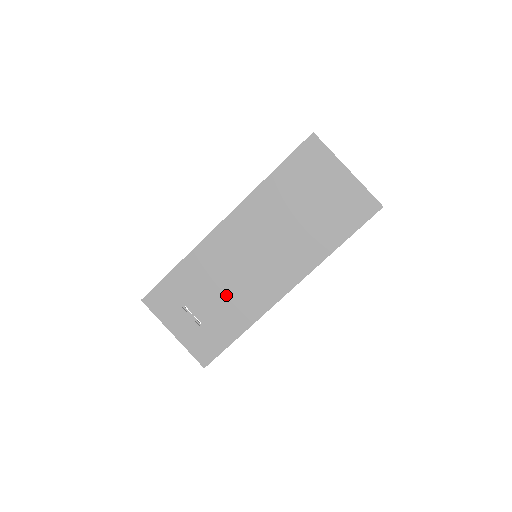
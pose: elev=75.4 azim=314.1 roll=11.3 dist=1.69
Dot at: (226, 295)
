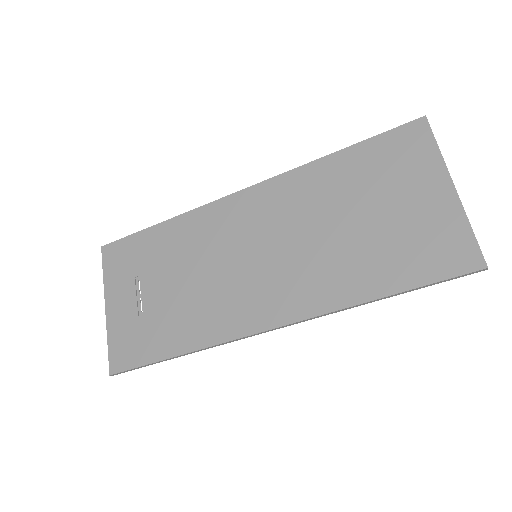
Dot at: (190, 290)
